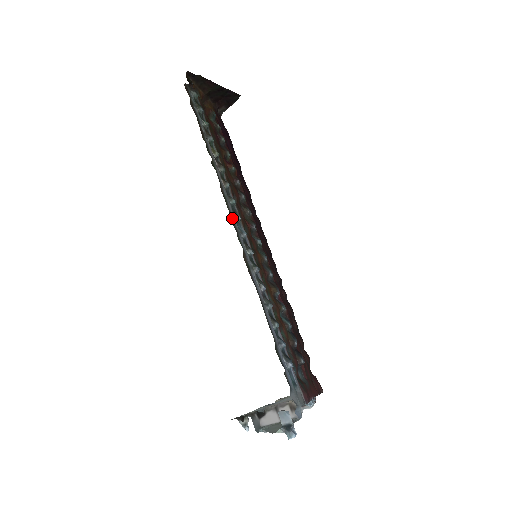
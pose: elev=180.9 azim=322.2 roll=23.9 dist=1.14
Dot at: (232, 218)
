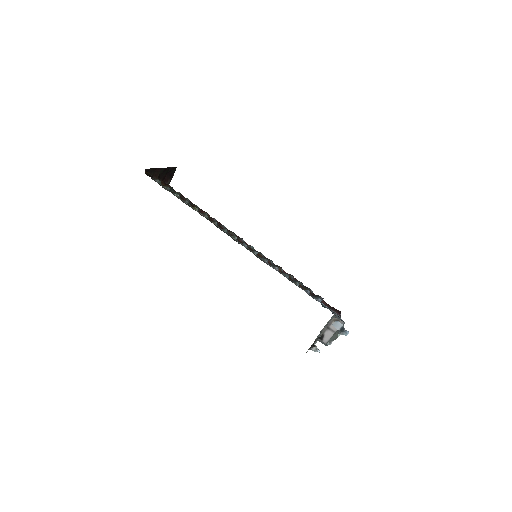
Dot at: (234, 239)
